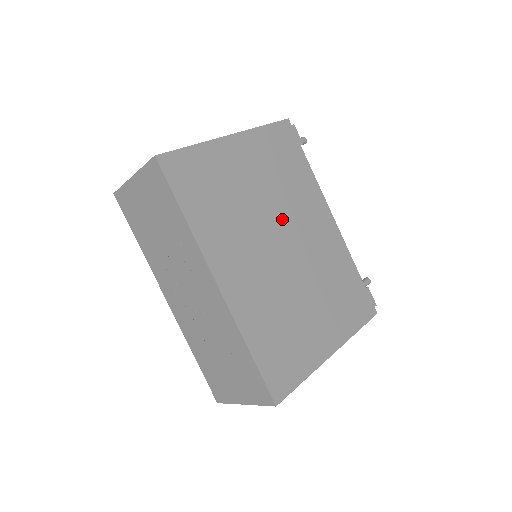
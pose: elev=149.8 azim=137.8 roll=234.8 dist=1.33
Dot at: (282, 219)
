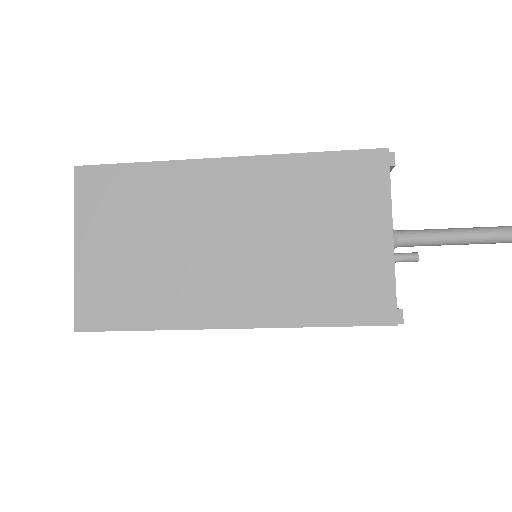
Dot at: occluded
